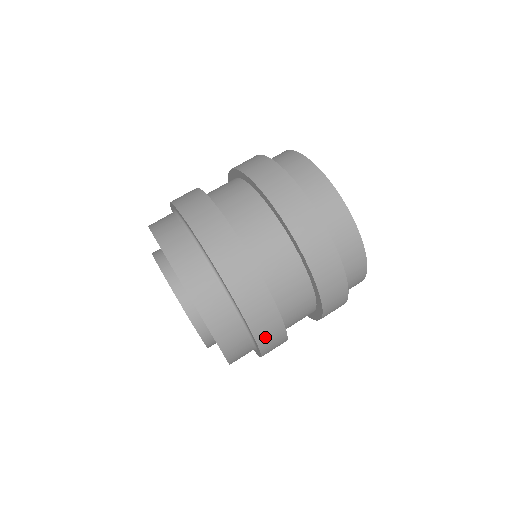
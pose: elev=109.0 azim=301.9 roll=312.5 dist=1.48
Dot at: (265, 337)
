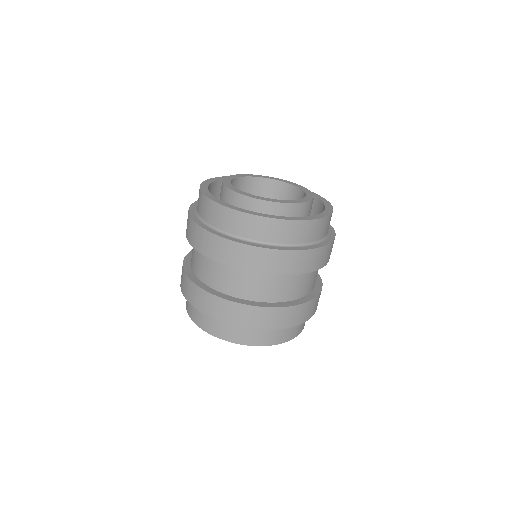
Dot at: (263, 323)
